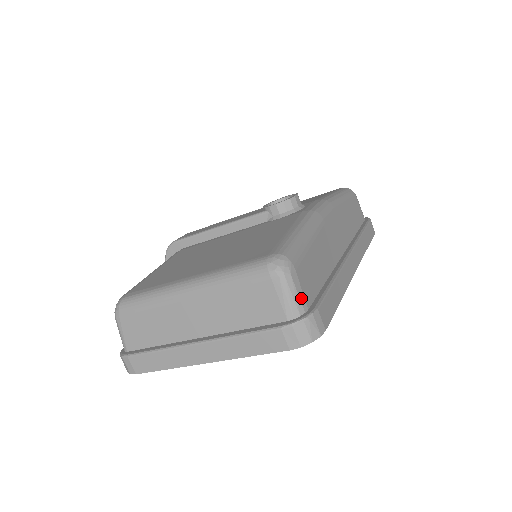
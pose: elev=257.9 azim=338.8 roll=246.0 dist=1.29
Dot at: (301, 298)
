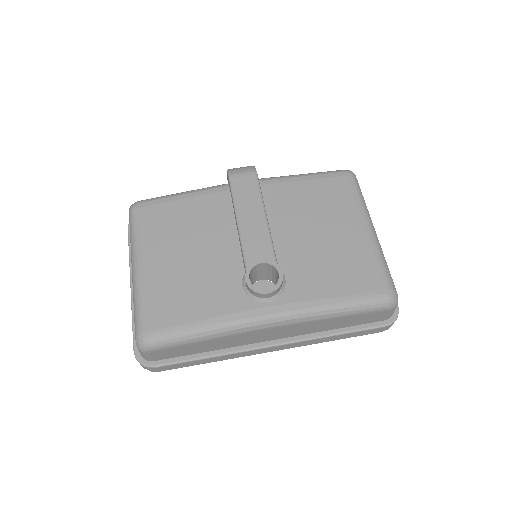
Dot at: (149, 358)
